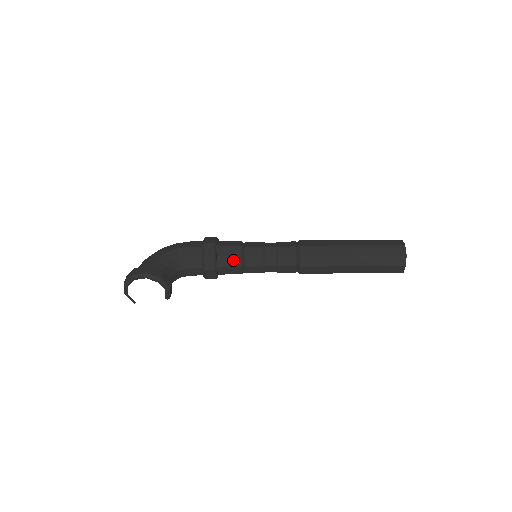
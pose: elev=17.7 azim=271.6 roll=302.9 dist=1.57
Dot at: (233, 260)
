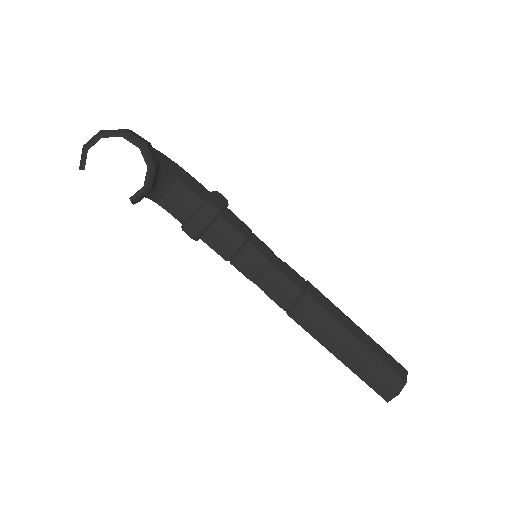
Dot at: (234, 235)
